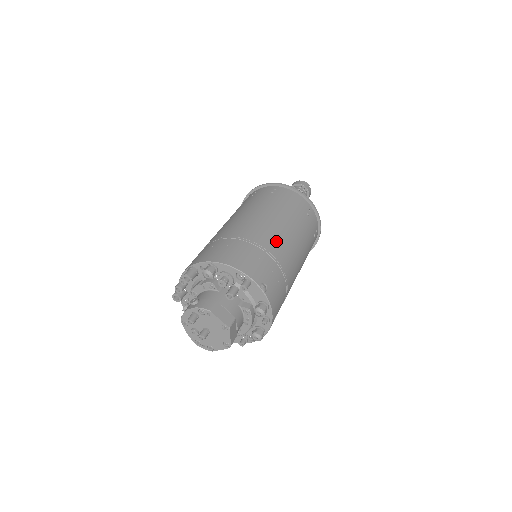
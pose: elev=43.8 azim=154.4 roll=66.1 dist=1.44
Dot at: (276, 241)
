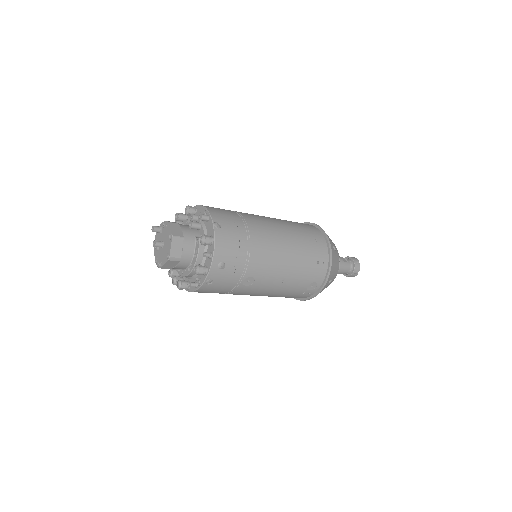
Dot at: (260, 223)
